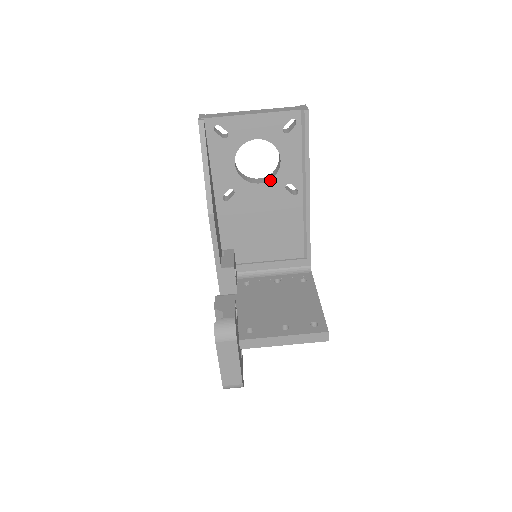
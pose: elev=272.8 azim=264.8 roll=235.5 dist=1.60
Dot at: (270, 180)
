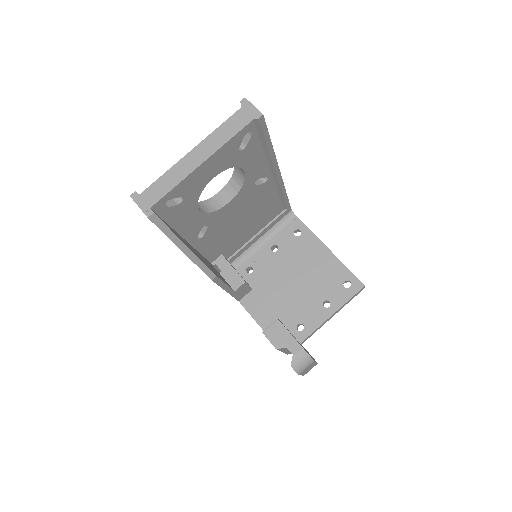
Dot at: (238, 192)
